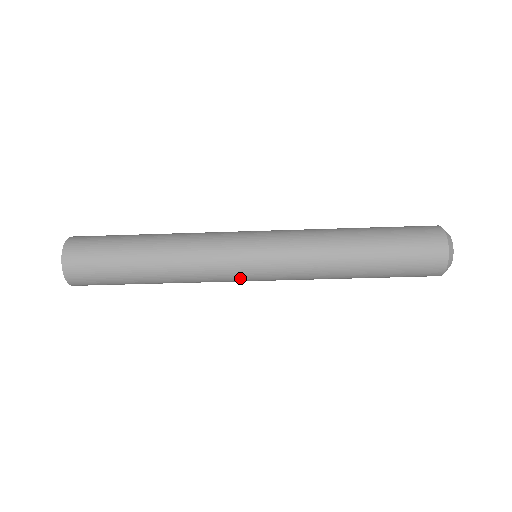
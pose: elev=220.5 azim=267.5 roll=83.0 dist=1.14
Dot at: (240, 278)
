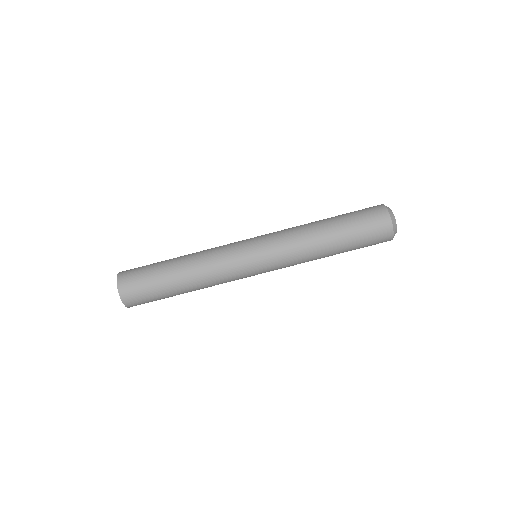
Dot at: (245, 265)
